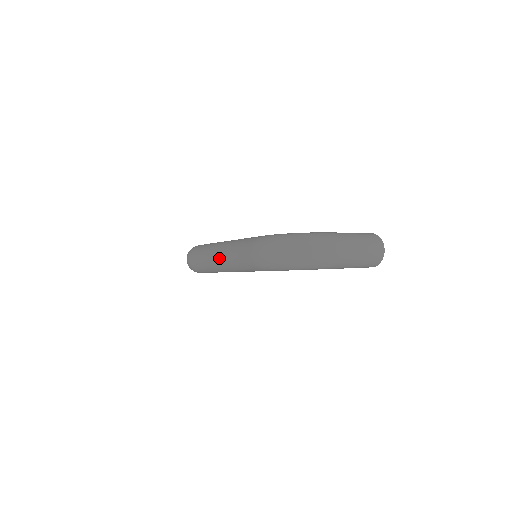
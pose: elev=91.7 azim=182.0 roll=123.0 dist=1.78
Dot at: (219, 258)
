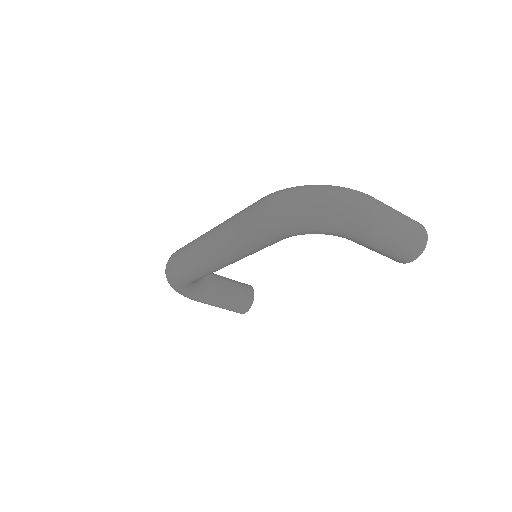
Dot at: (211, 238)
